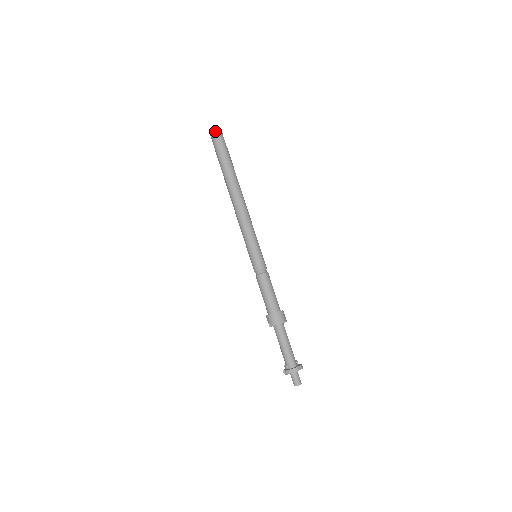
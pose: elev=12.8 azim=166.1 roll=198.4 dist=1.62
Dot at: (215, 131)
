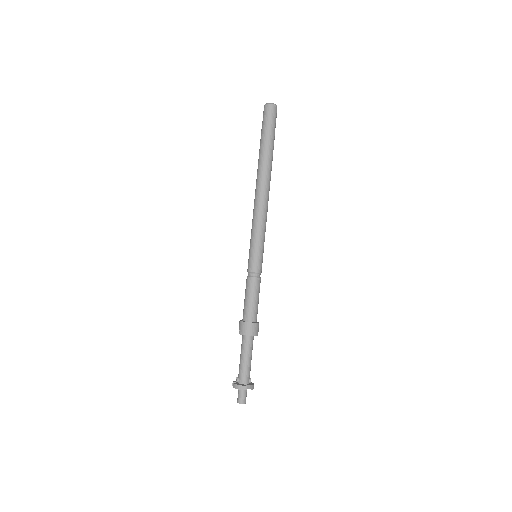
Dot at: (269, 108)
